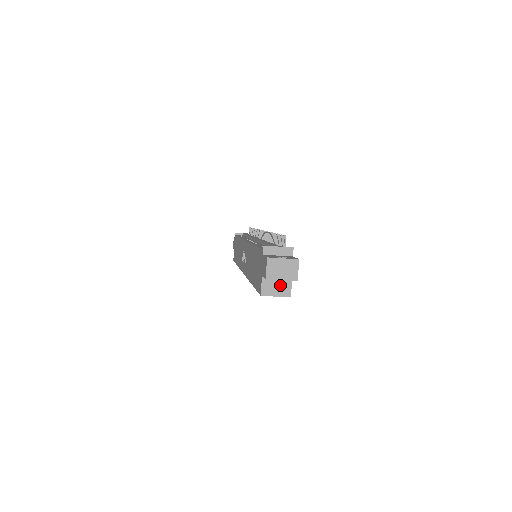
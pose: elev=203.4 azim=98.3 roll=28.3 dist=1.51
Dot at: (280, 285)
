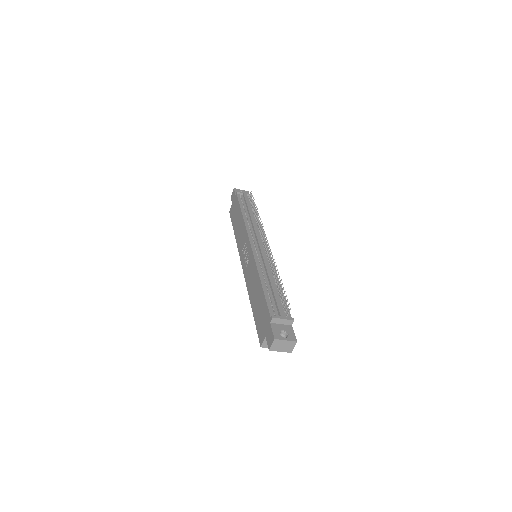
Dot at: occluded
